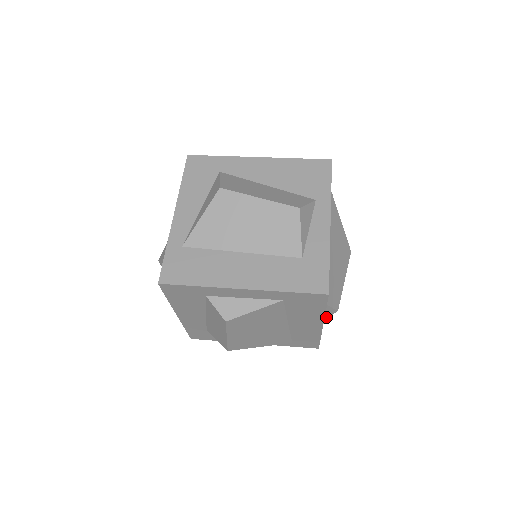
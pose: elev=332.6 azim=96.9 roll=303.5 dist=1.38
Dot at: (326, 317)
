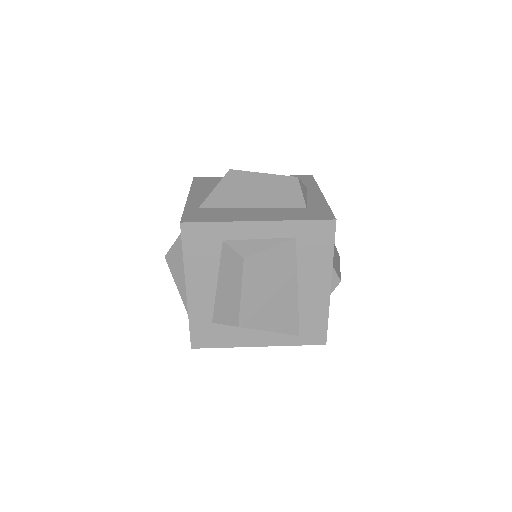
Dot at: (331, 290)
